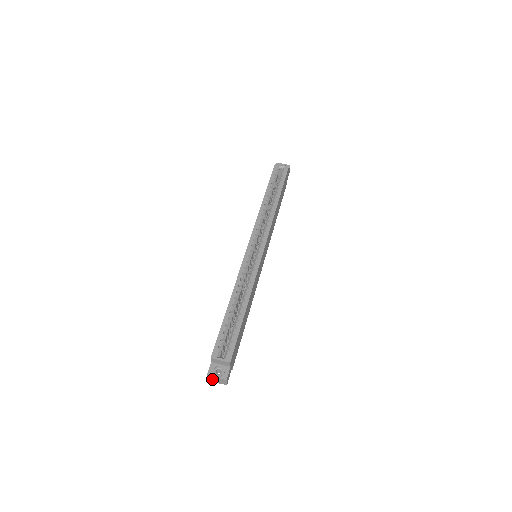
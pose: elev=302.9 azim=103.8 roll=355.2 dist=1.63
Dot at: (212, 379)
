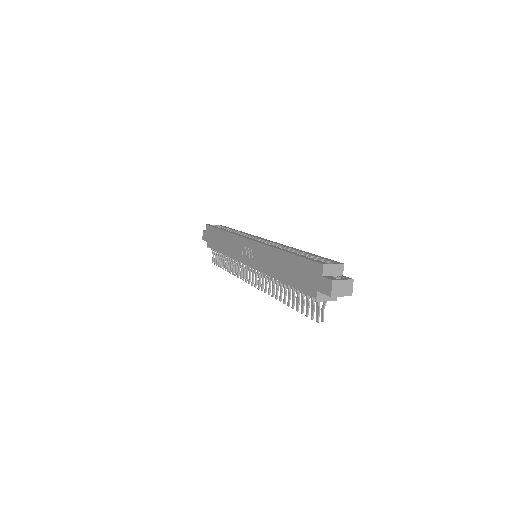
Dot at: (337, 289)
